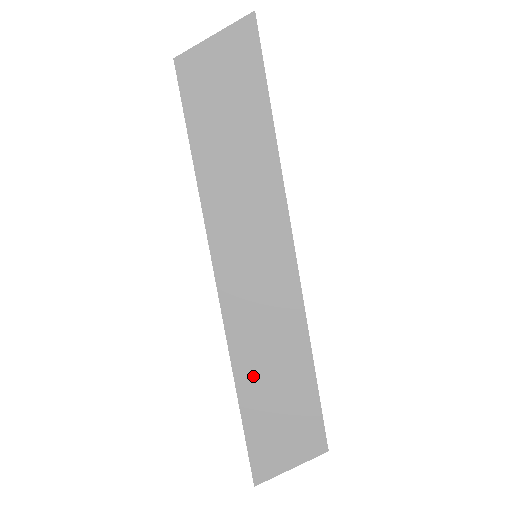
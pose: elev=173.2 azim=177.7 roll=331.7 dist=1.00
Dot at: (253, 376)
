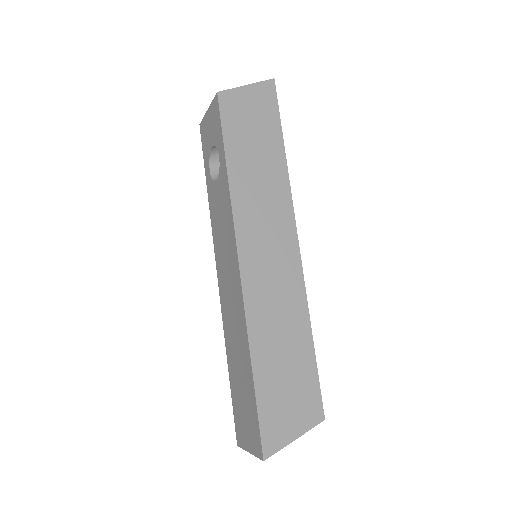
Dot at: (266, 348)
